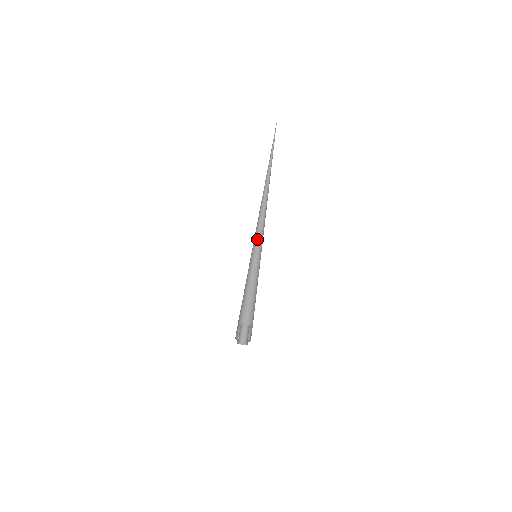
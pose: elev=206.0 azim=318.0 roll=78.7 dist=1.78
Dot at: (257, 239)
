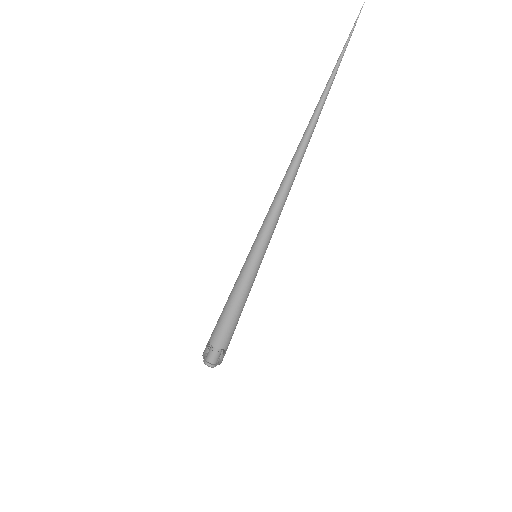
Dot at: (264, 235)
